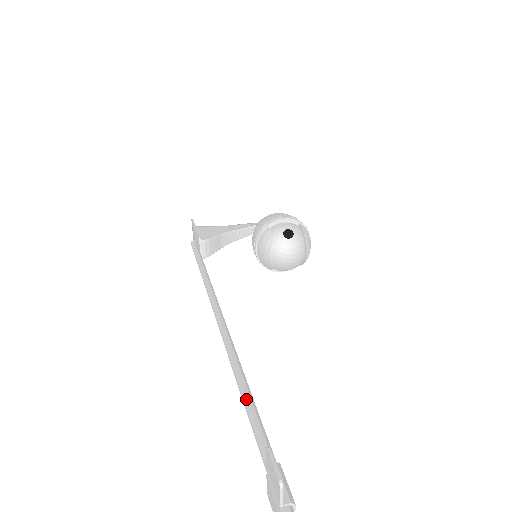
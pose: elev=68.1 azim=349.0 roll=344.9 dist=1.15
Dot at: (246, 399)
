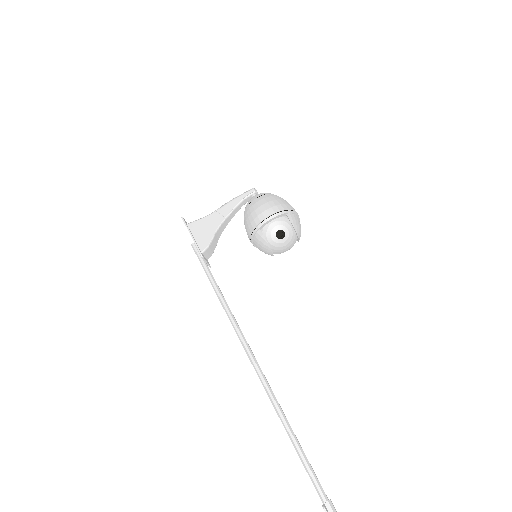
Dot at: (297, 451)
